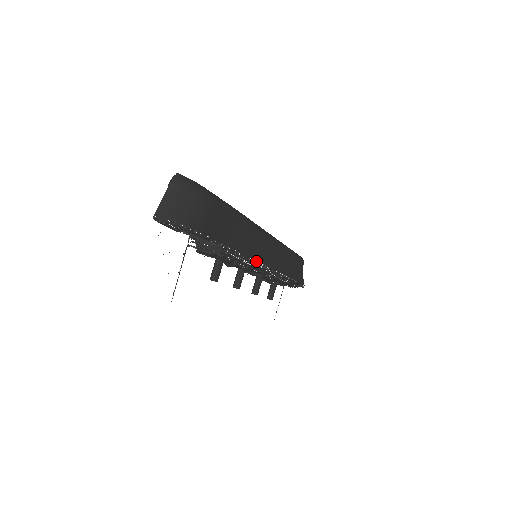
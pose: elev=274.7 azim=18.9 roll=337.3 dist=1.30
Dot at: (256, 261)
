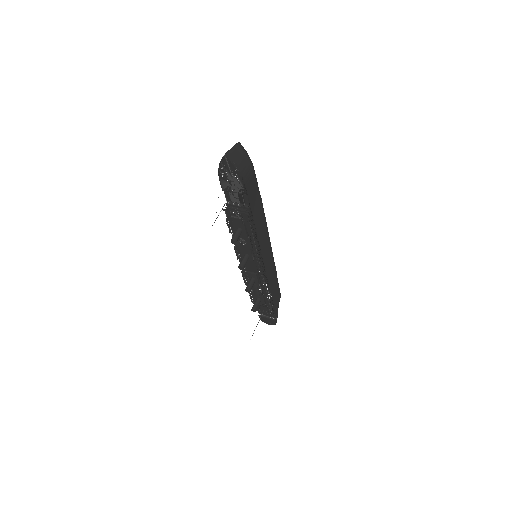
Dot at: (260, 248)
